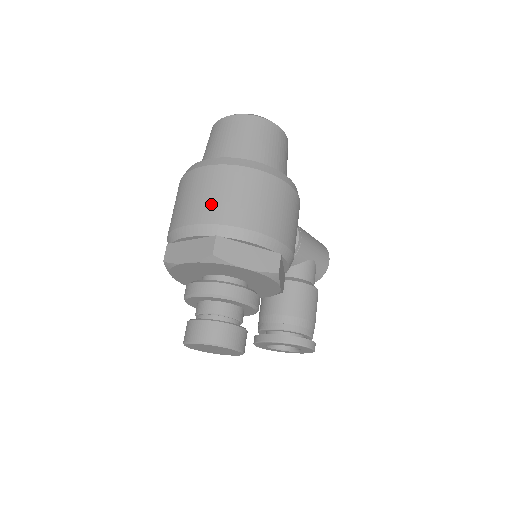
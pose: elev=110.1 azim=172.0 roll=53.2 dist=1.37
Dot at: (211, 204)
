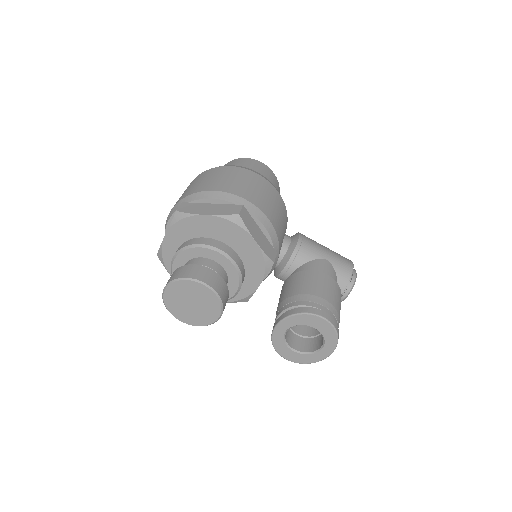
Dot at: (185, 193)
